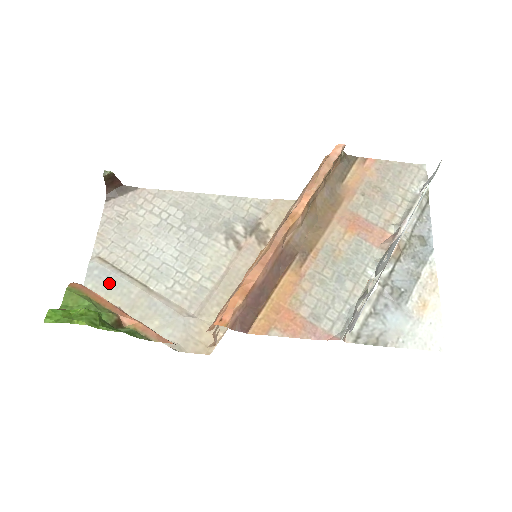
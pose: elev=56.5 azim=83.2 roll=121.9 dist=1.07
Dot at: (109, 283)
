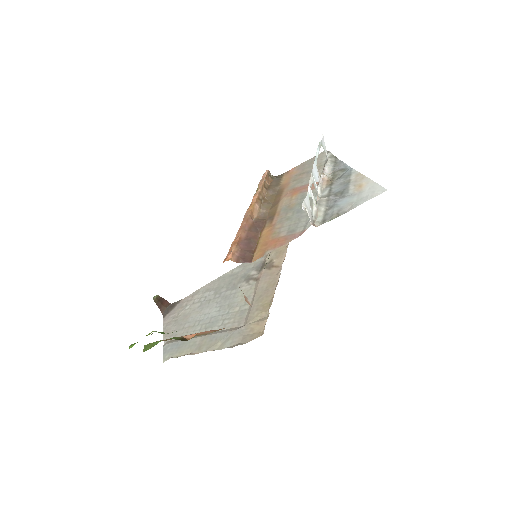
Dot at: (179, 347)
